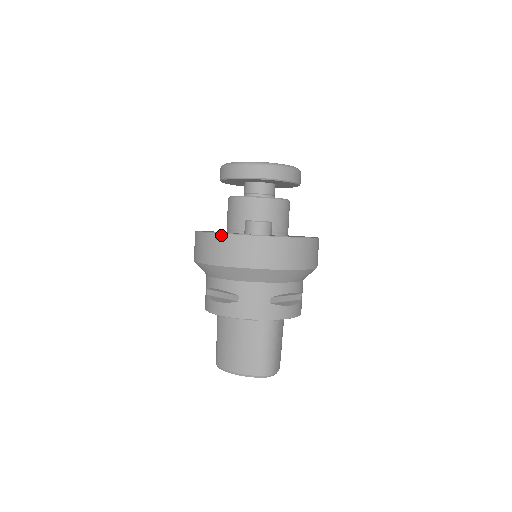
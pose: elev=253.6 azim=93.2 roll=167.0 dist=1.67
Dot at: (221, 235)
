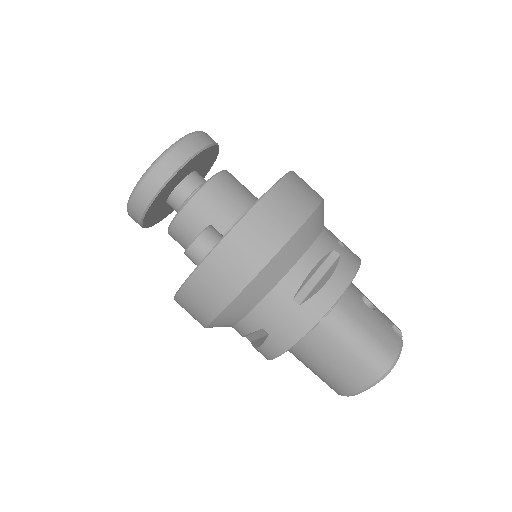
Dot at: (179, 293)
